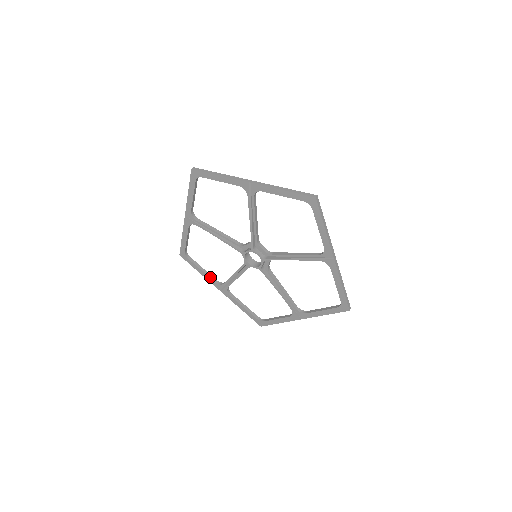
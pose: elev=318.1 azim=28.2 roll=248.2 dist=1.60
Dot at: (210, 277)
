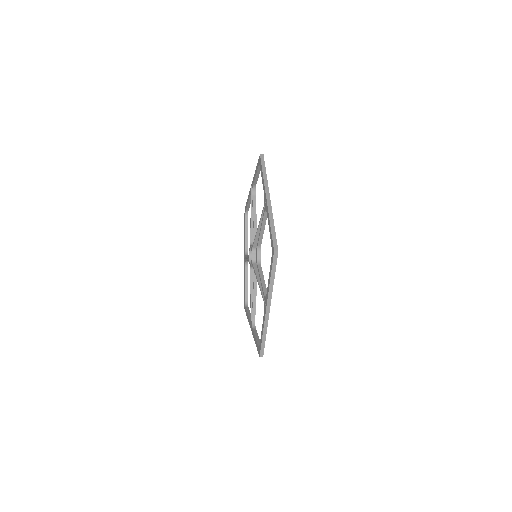
Dot at: (246, 243)
